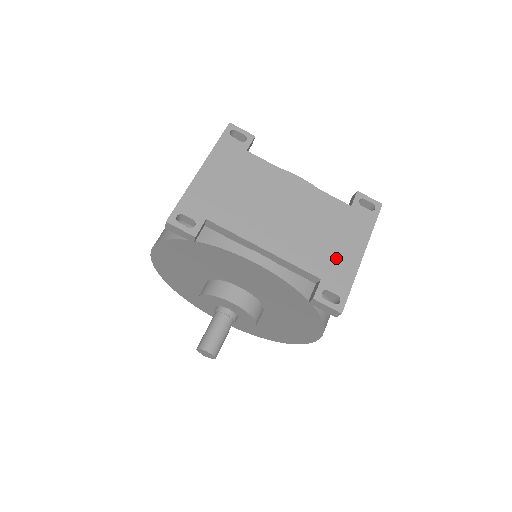
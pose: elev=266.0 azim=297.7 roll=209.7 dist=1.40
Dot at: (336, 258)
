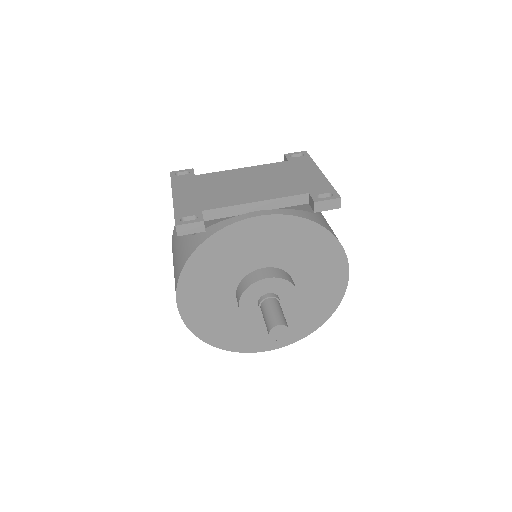
Dot at: (306, 181)
